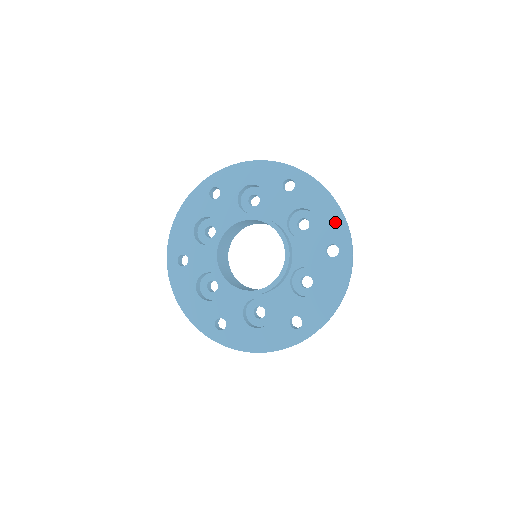
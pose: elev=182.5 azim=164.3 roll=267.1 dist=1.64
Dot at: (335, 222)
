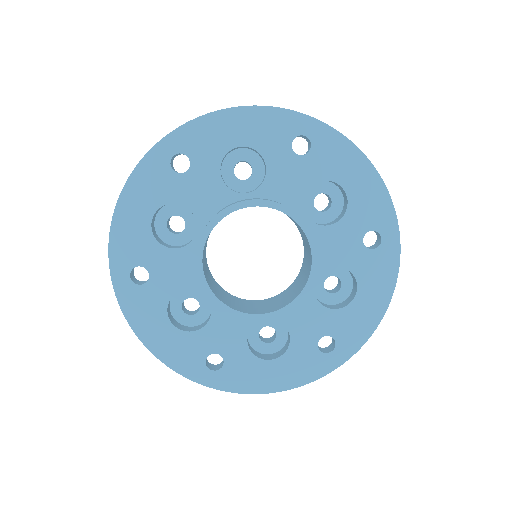
Dot at: (374, 198)
